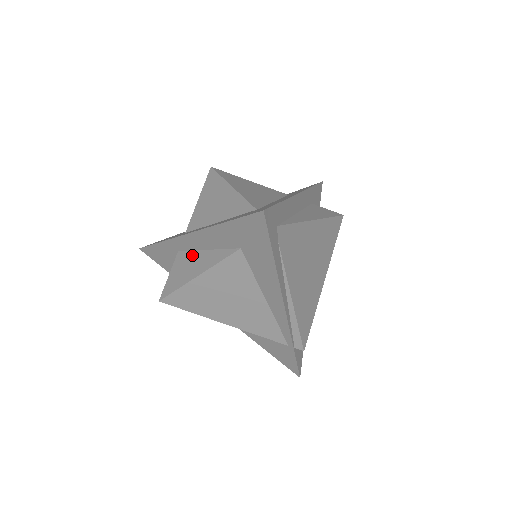
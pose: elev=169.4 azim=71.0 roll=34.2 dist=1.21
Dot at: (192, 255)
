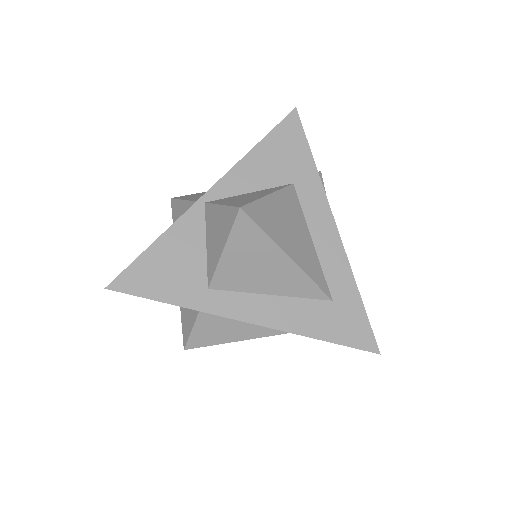
Dot at: occluded
